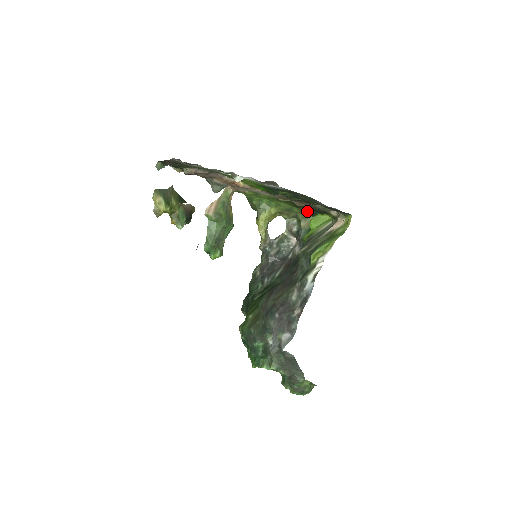
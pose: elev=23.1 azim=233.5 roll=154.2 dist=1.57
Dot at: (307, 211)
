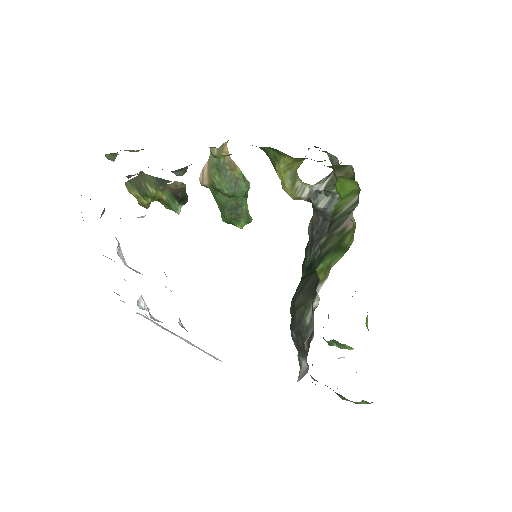
Dot at: occluded
